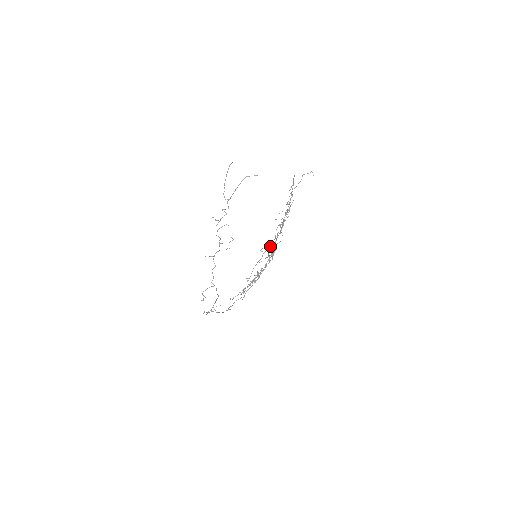
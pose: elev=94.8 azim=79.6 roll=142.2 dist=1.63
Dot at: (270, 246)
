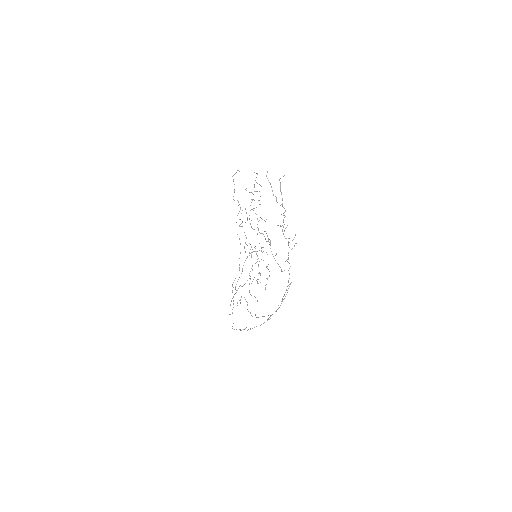
Dot at: (268, 239)
